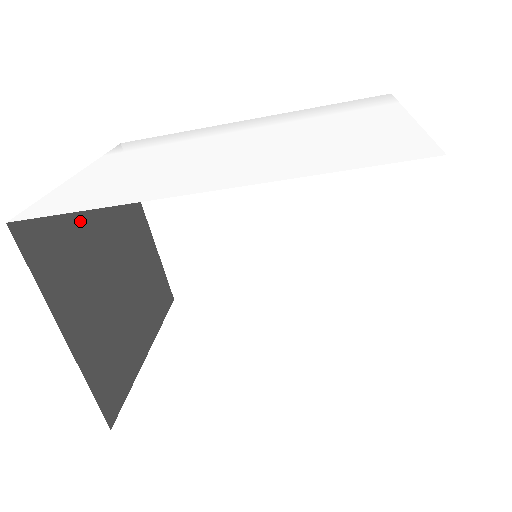
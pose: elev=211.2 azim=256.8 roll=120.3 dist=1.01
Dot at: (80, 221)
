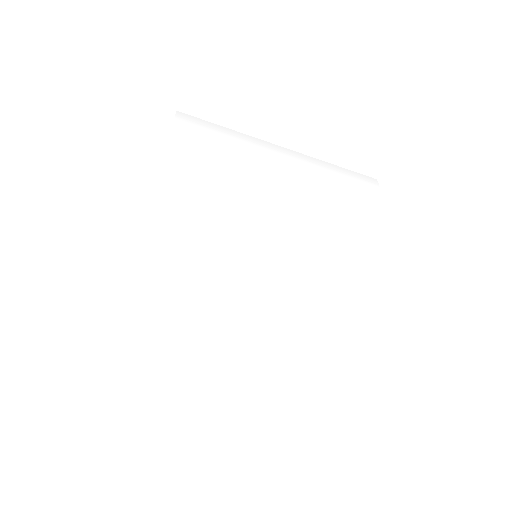
Dot at: occluded
